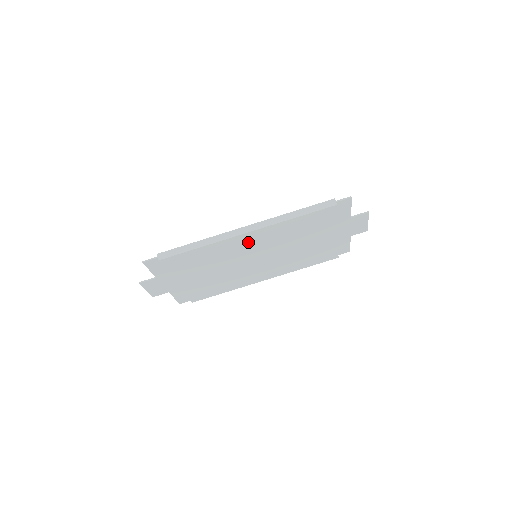
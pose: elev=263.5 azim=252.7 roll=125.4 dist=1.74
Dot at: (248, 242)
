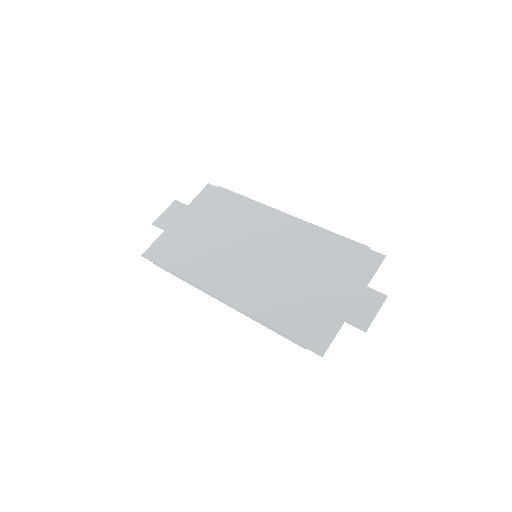
Dot at: (275, 225)
